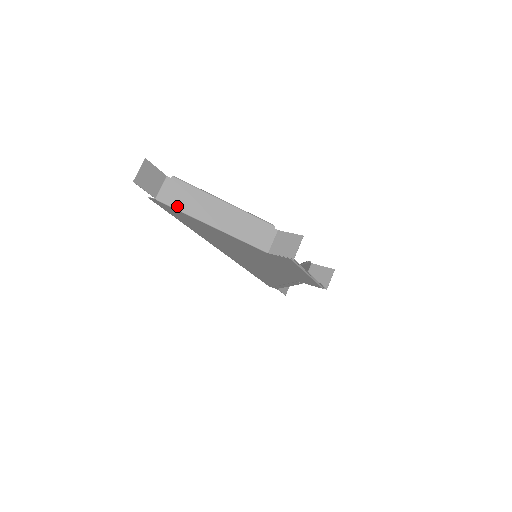
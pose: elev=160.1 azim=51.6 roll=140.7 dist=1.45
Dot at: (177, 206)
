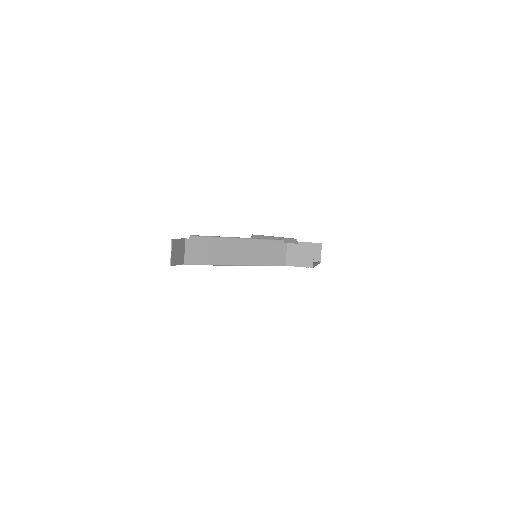
Dot at: (204, 262)
